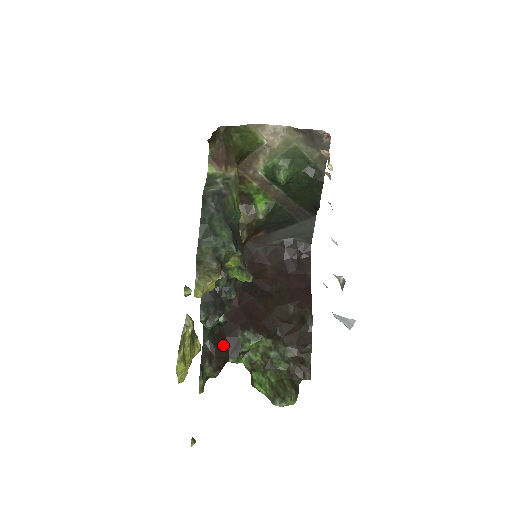
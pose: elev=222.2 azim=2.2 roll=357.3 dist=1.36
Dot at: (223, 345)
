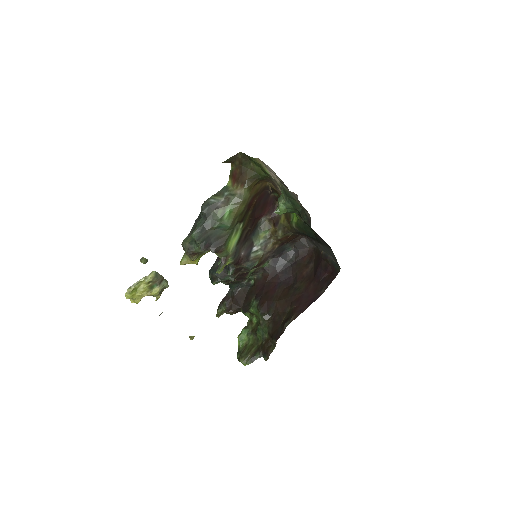
Dot at: (241, 299)
